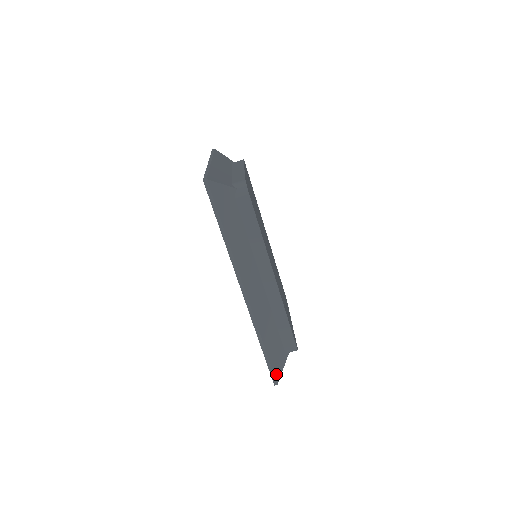
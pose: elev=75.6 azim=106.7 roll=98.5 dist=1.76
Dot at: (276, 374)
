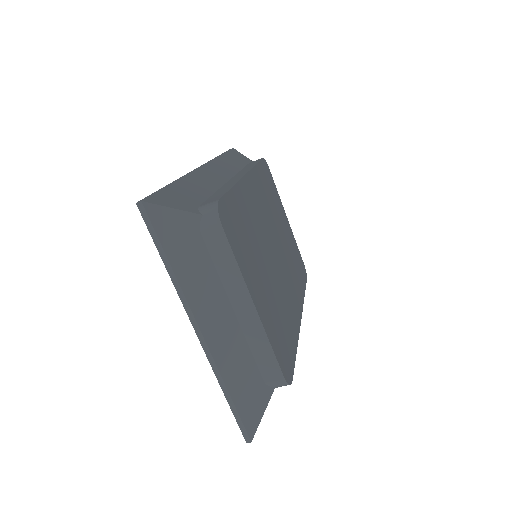
Dot at: occluded
